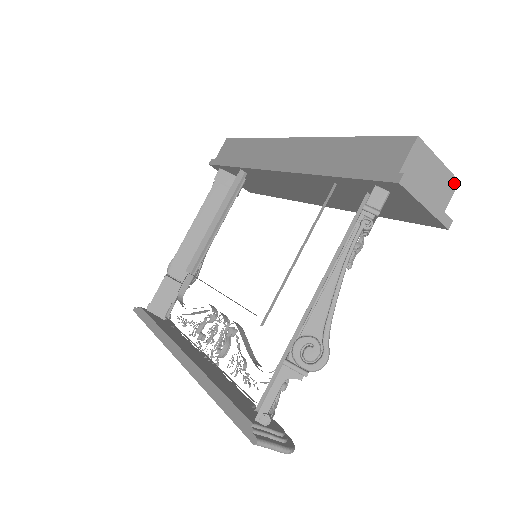
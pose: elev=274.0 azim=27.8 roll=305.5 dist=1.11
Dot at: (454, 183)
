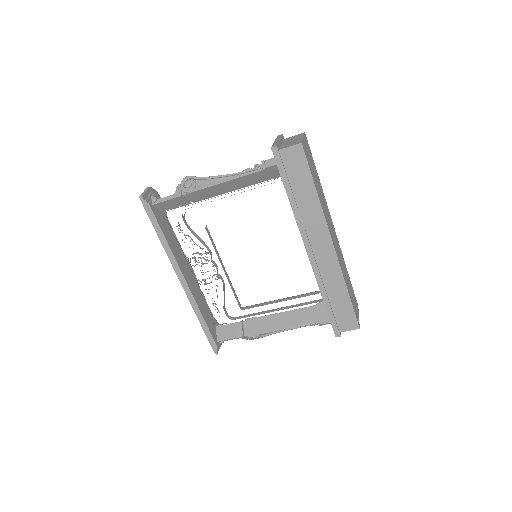
Dot at: occluded
